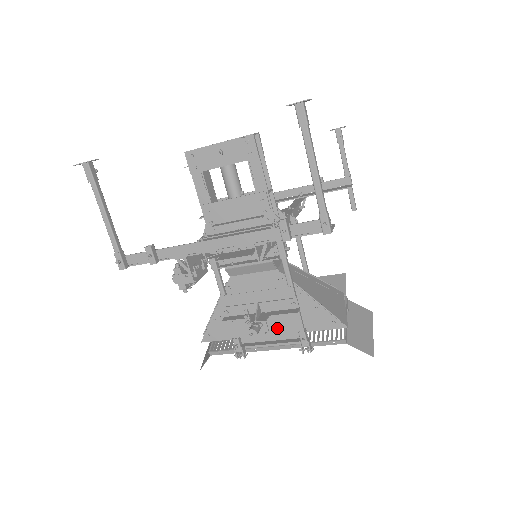
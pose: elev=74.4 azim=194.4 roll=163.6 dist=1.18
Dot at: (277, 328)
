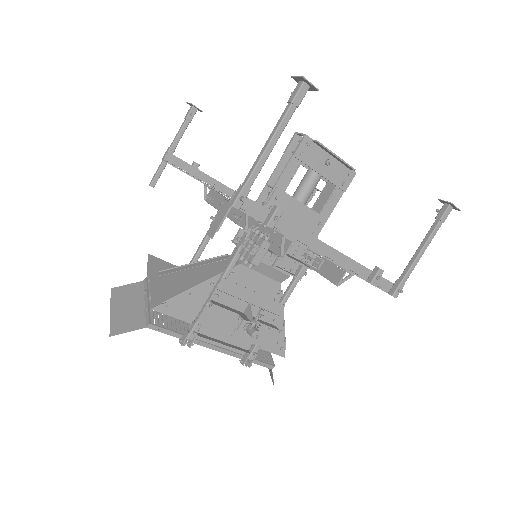
Dot at: (243, 333)
